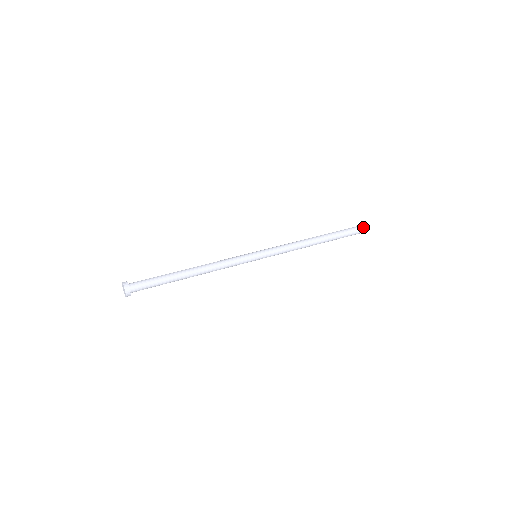
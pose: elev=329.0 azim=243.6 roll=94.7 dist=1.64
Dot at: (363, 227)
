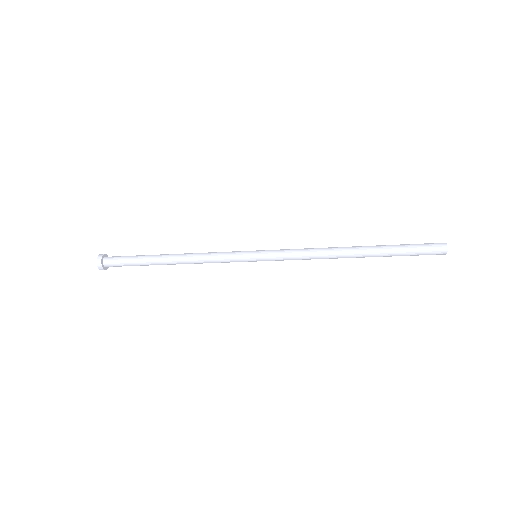
Dot at: (435, 247)
